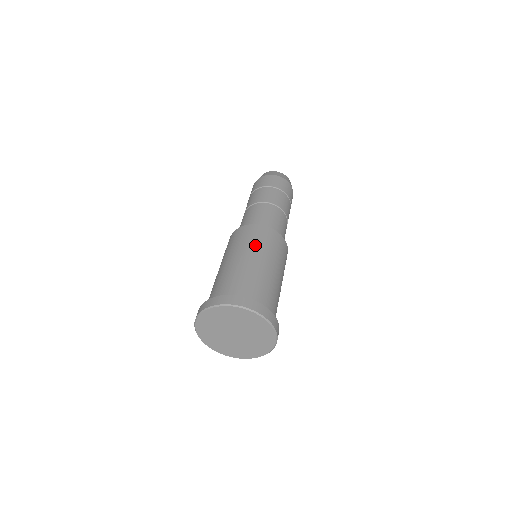
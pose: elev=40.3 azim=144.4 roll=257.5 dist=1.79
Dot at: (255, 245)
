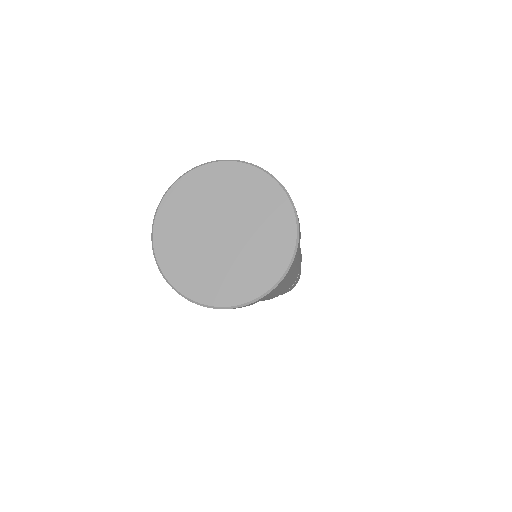
Dot at: occluded
